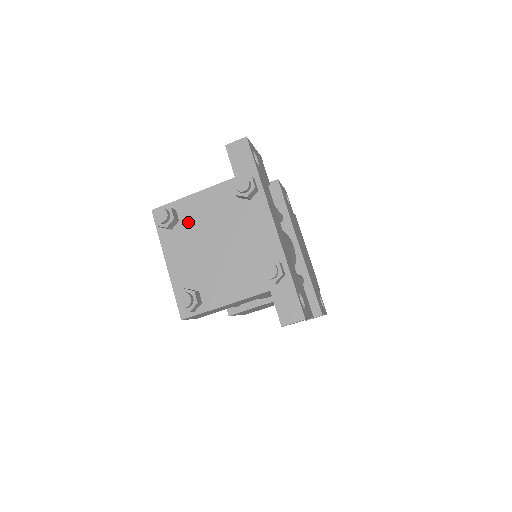
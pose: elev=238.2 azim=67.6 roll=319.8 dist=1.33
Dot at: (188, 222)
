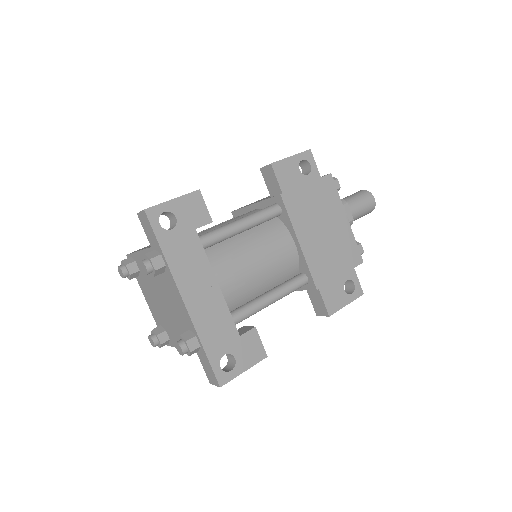
Dot at: (144, 274)
